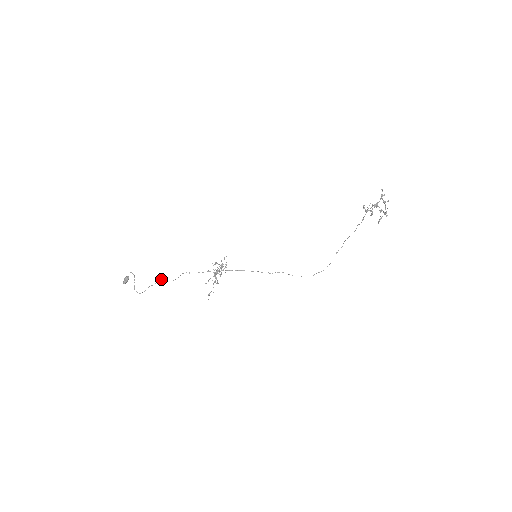
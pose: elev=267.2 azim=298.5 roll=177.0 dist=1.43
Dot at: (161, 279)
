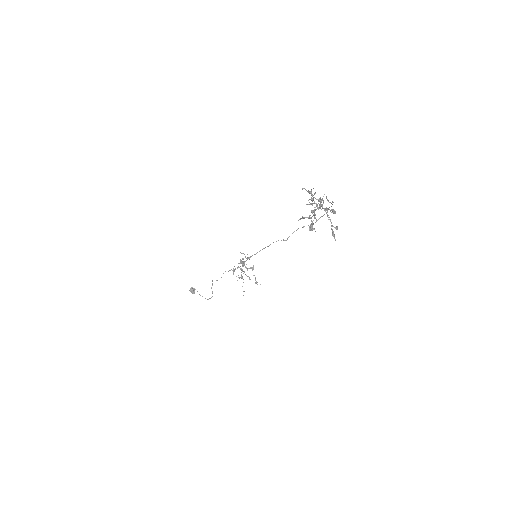
Dot at: (212, 280)
